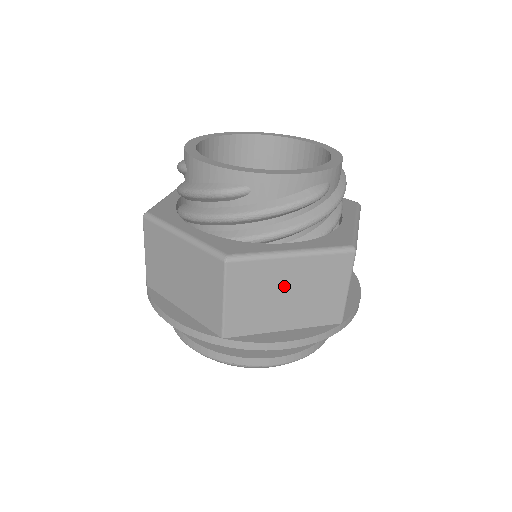
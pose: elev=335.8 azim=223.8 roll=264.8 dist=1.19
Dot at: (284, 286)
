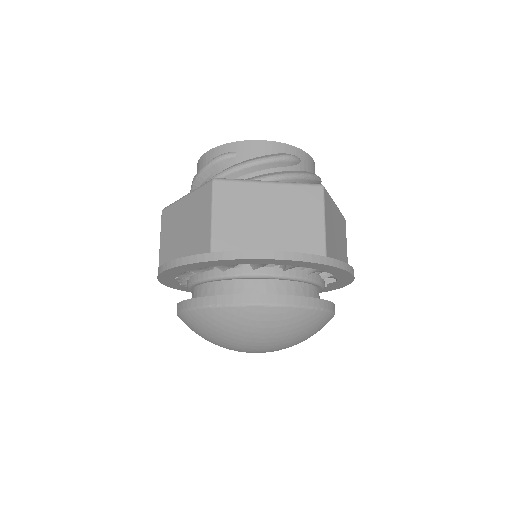
Dot at: (336, 226)
